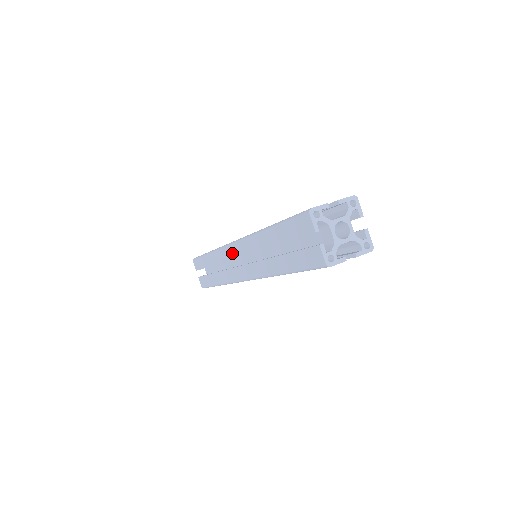
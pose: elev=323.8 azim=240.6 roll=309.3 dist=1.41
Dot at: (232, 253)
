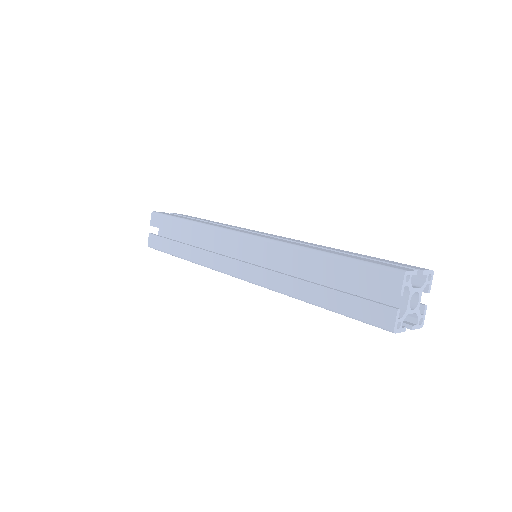
Dot at: (236, 243)
